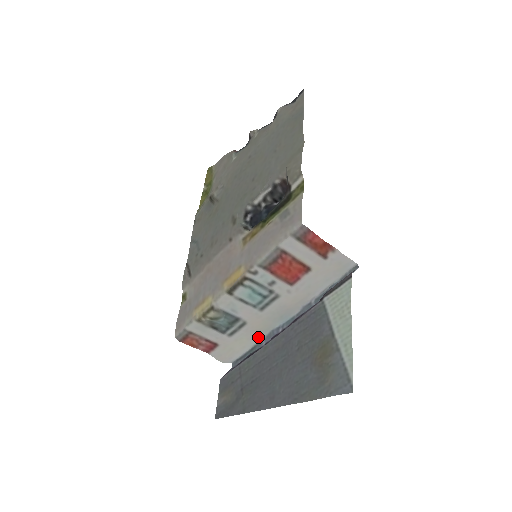
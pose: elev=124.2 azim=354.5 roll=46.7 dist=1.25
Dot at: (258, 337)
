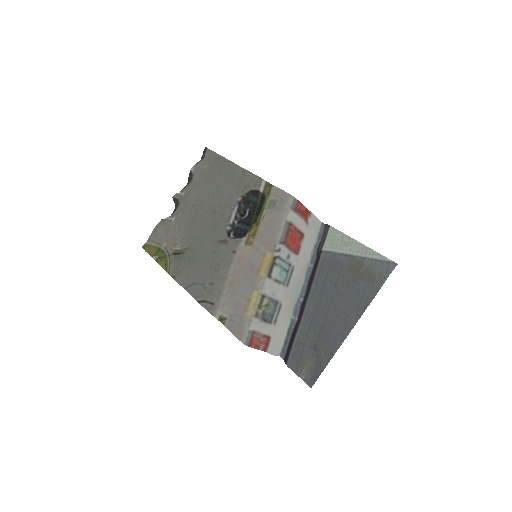
Dot at: (288, 318)
